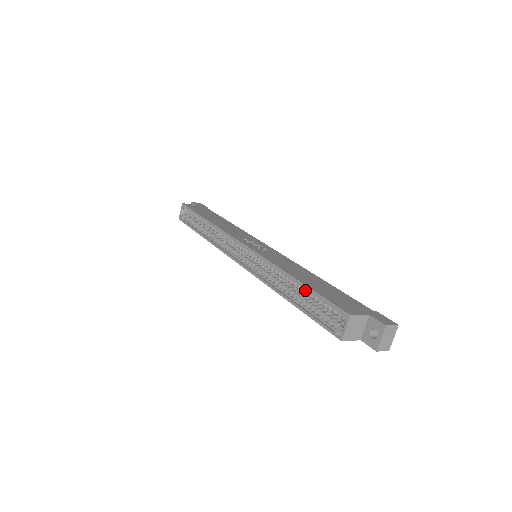
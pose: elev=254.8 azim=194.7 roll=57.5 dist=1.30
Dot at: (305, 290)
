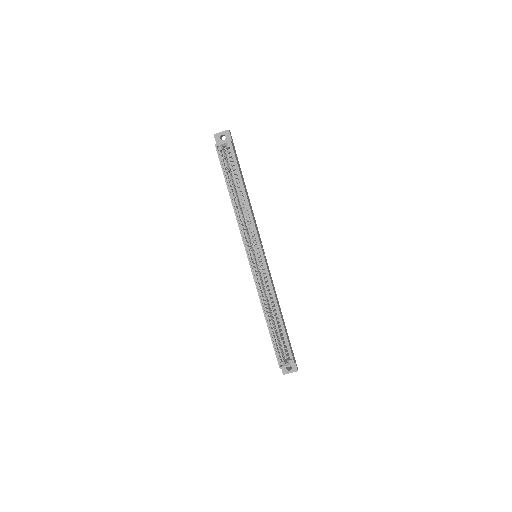
Dot at: (281, 328)
